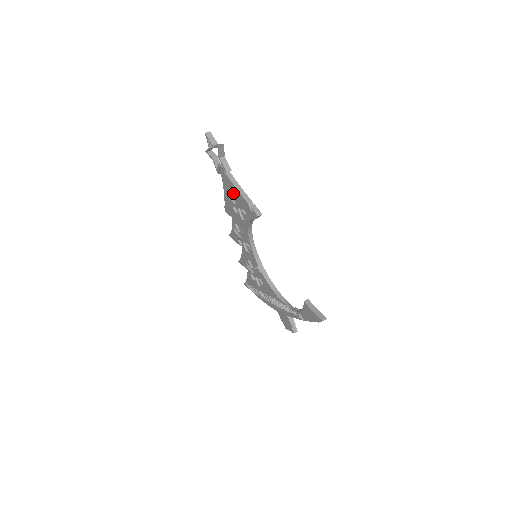
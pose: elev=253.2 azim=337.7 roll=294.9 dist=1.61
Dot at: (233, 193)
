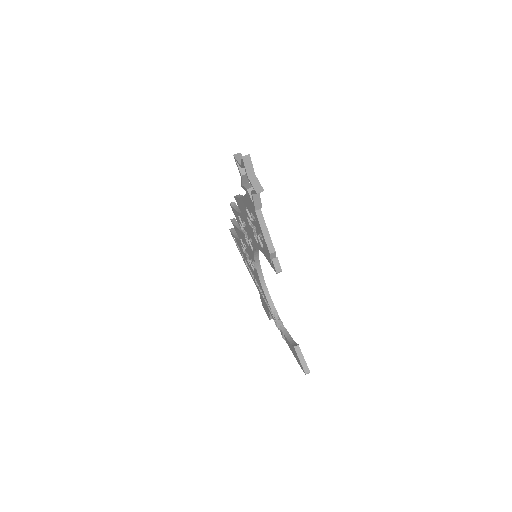
Dot at: occluded
